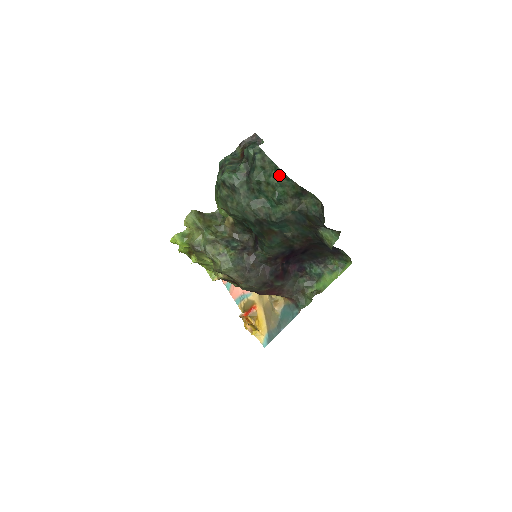
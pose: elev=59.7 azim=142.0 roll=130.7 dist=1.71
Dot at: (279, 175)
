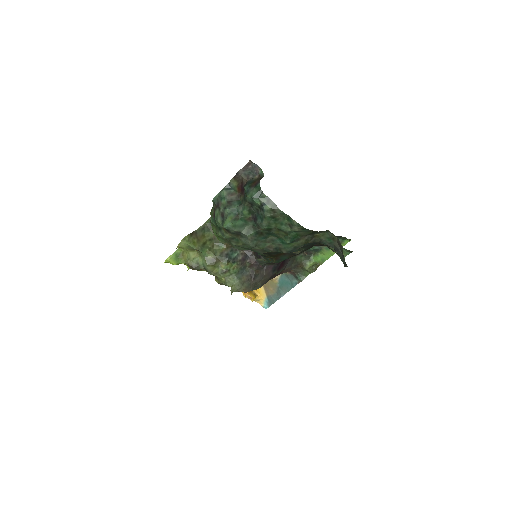
Dot at: (293, 226)
